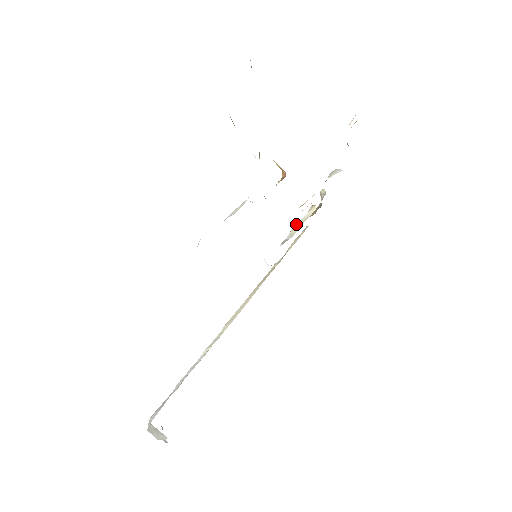
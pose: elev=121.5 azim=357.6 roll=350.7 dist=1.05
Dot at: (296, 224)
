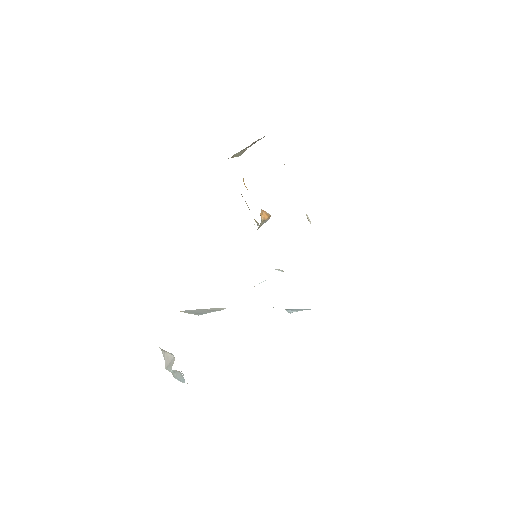
Dot at: occluded
